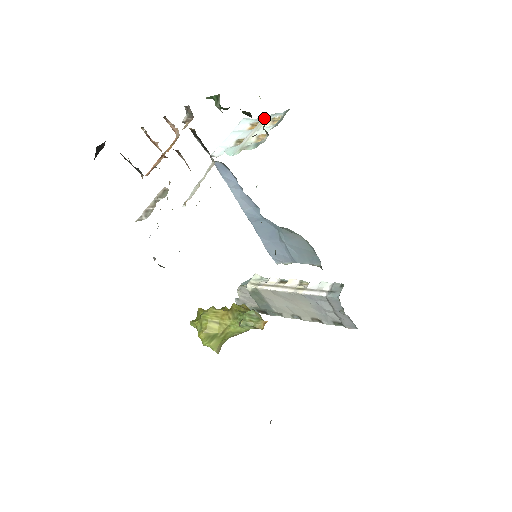
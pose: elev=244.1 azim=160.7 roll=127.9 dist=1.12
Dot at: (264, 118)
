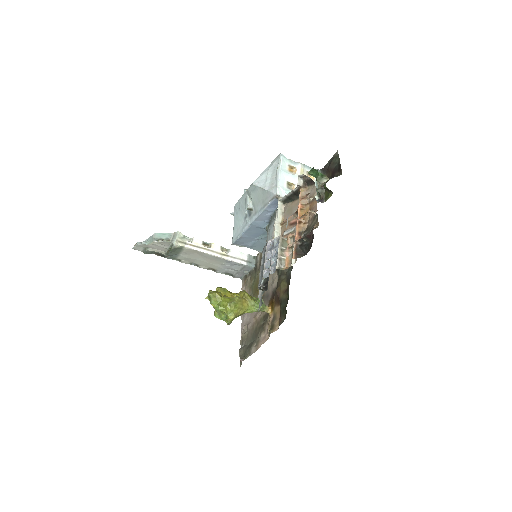
Dot at: (301, 167)
